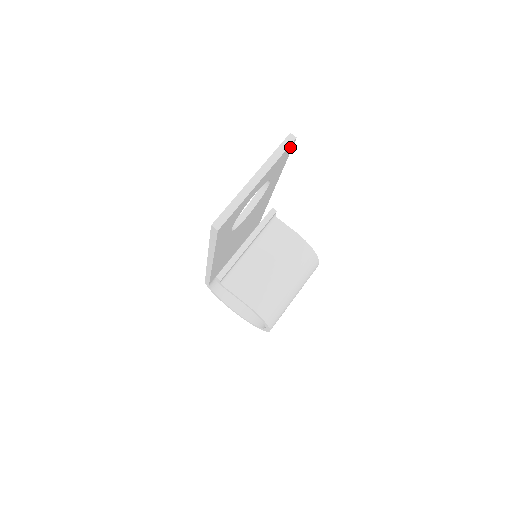
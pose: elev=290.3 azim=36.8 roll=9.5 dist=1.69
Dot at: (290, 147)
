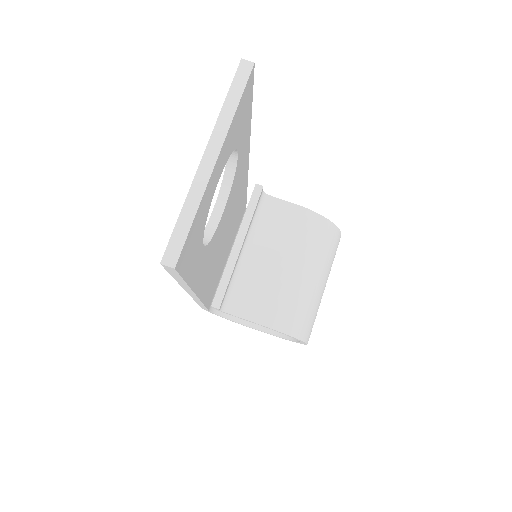
Dot at: (249, 83)
